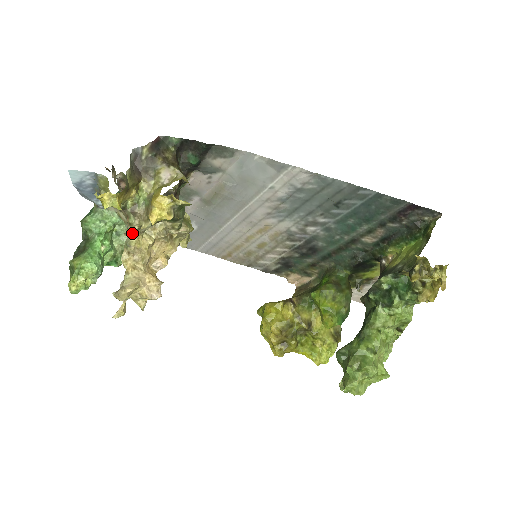
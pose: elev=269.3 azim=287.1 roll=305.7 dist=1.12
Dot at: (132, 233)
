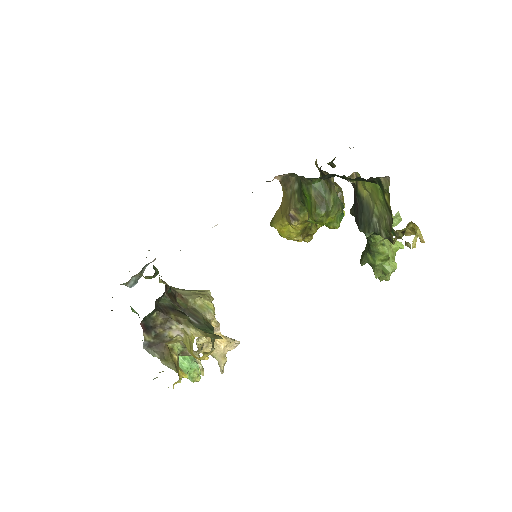
Dot at: (201, 365)
